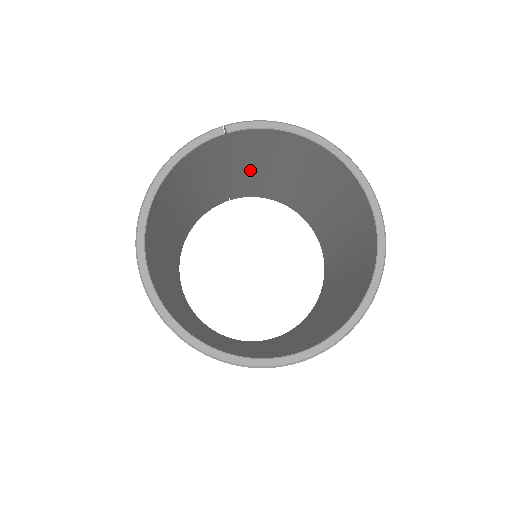
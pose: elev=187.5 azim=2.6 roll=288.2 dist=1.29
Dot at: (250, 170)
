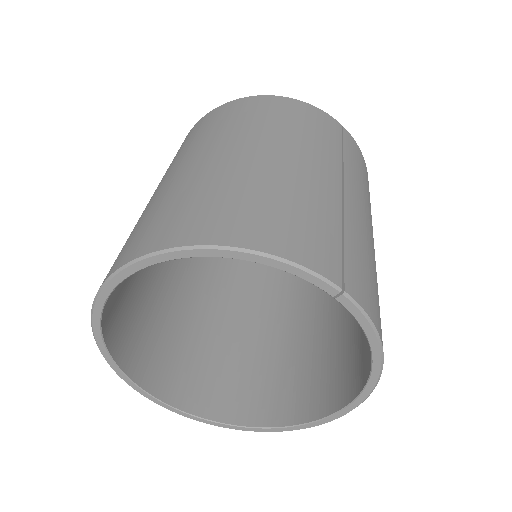
Dot at: occluded
